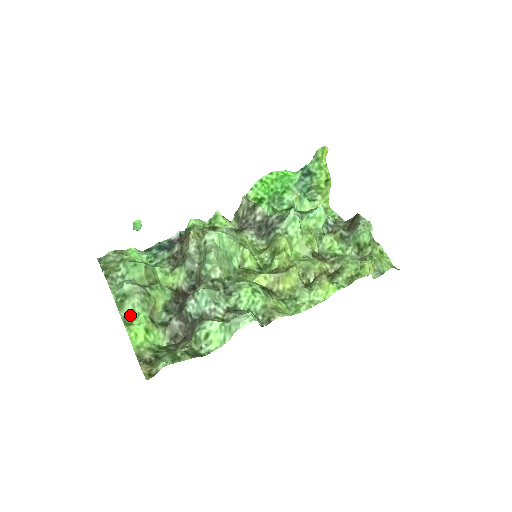
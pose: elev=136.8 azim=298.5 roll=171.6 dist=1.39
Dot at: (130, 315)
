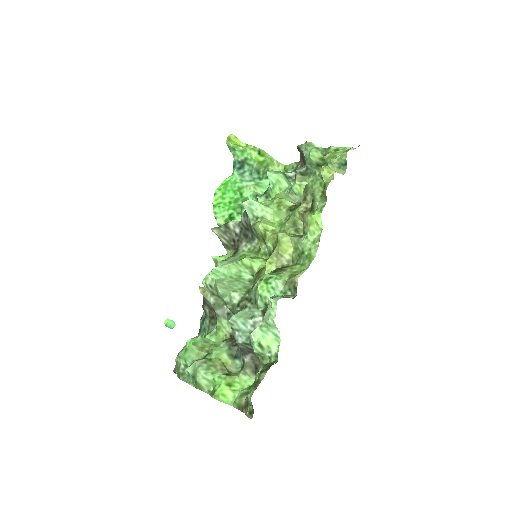
Dot at: (210, 386)
